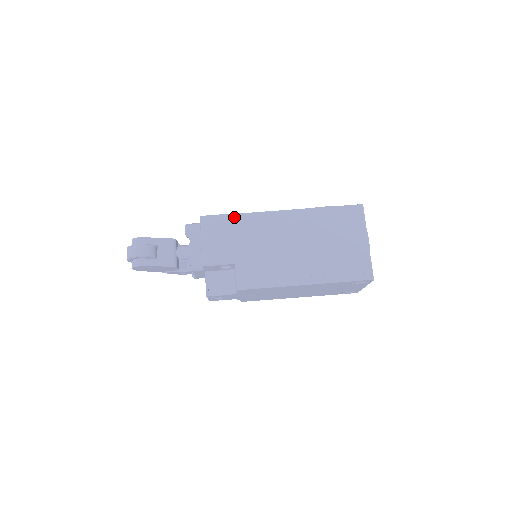
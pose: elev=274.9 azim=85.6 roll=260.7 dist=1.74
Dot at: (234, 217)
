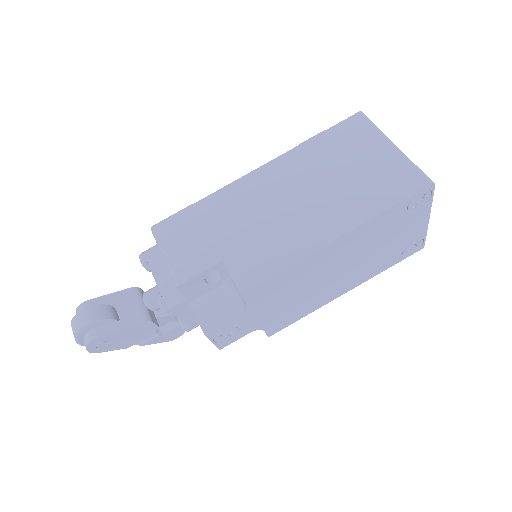
Dot at: (196, 206)
